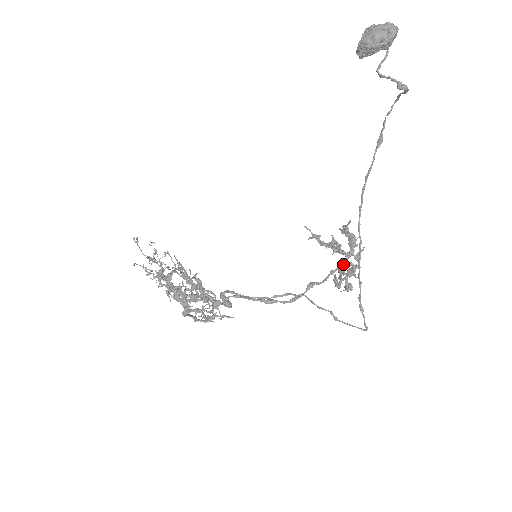
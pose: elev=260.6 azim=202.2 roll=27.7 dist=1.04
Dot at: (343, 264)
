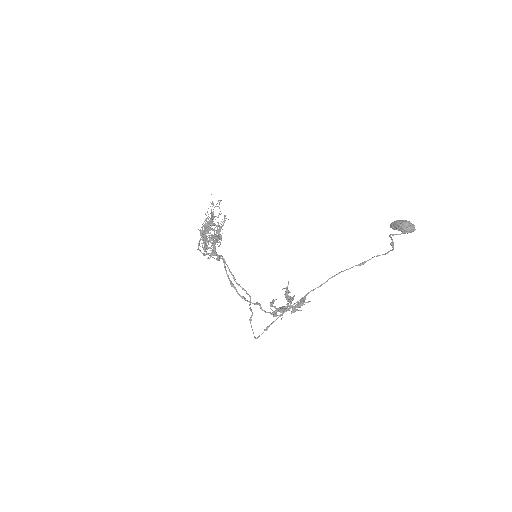
Dot at: (284, 307)
